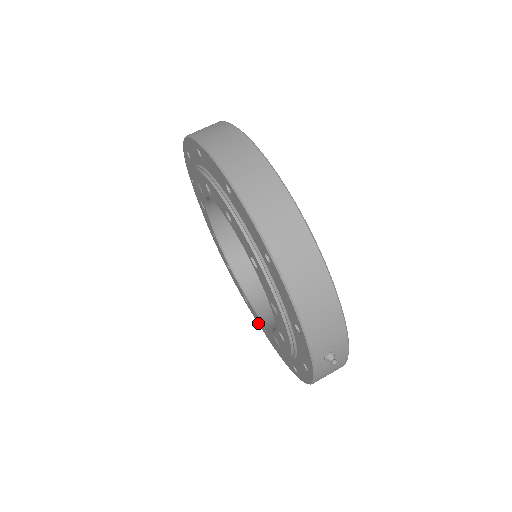
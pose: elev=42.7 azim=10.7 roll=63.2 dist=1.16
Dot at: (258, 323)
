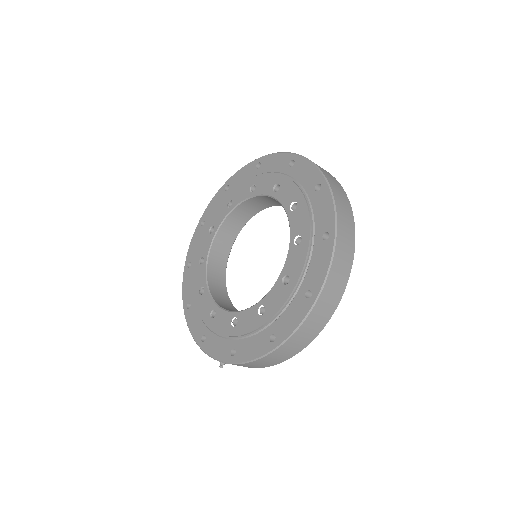
Dot at: (199, 246)
